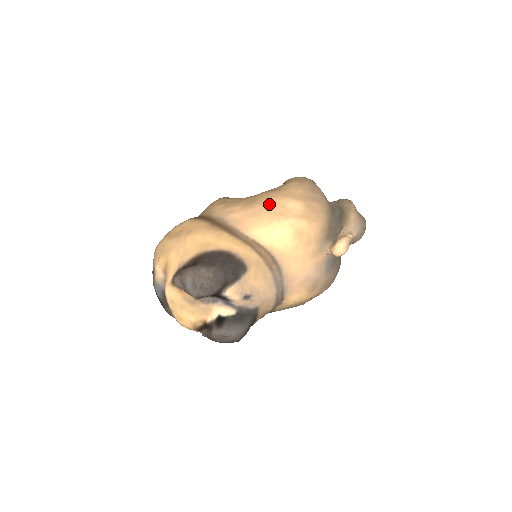
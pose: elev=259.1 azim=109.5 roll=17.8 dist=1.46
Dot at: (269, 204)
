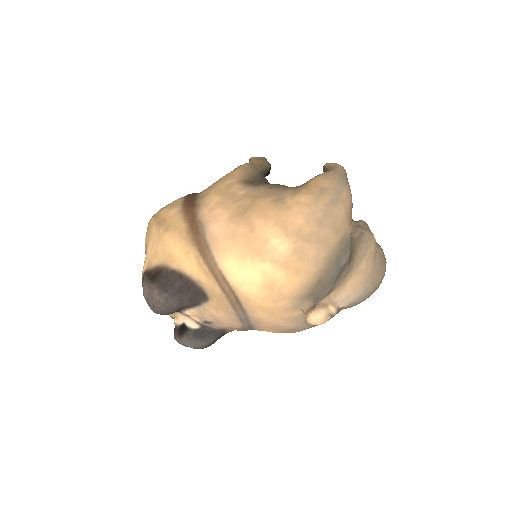
Dot at: (253, 230)
